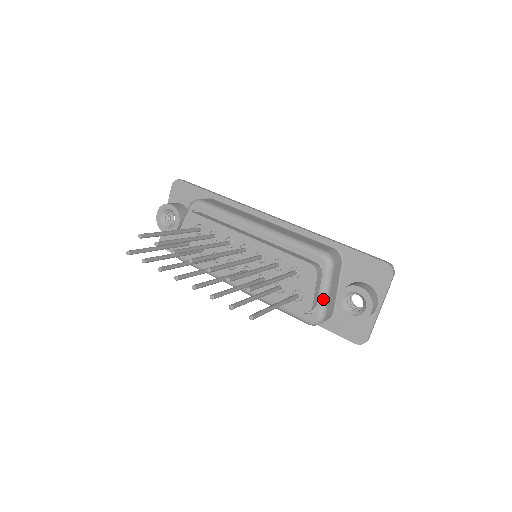
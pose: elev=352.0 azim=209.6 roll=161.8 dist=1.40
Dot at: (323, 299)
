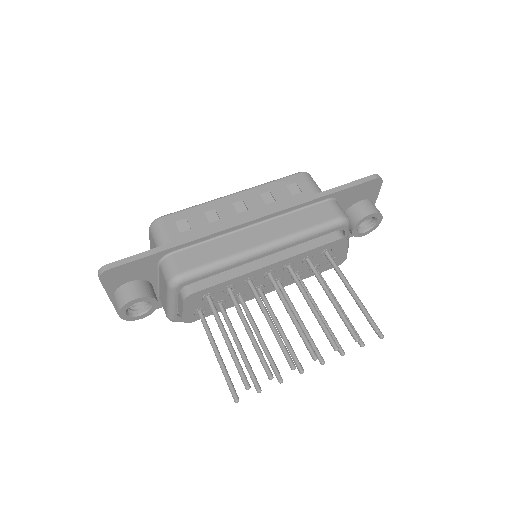
Dot at: (348, 244)
